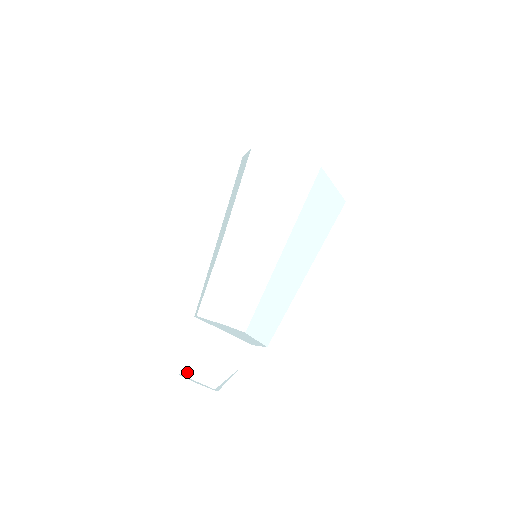
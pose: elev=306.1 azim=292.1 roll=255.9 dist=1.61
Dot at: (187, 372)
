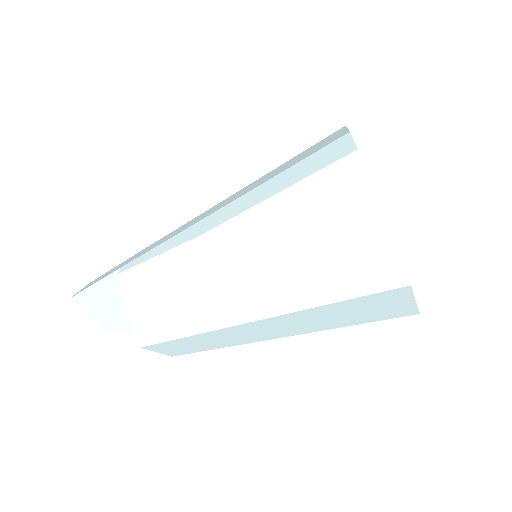
Dot at: (81, 303)
